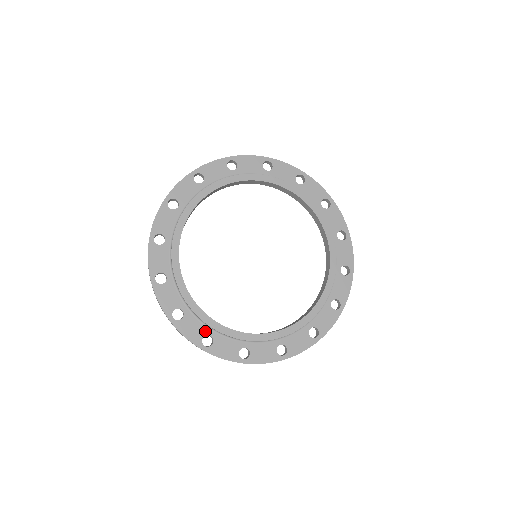
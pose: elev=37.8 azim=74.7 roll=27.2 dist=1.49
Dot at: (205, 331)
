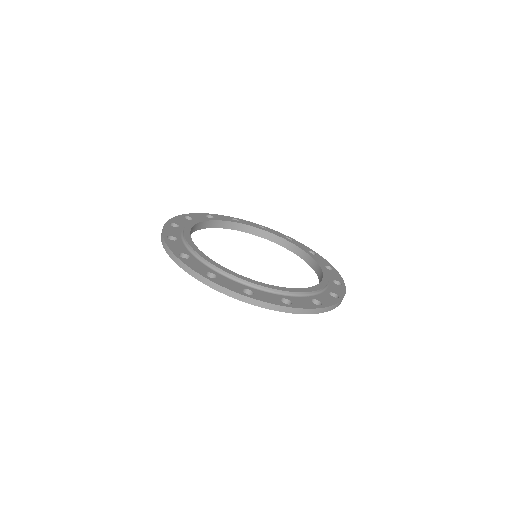
Dot at: (209, 270)
